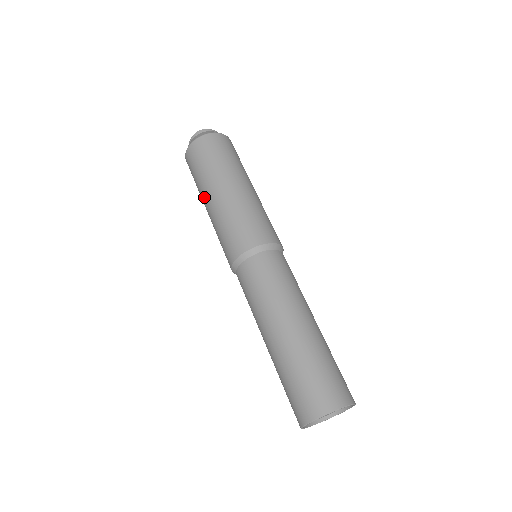
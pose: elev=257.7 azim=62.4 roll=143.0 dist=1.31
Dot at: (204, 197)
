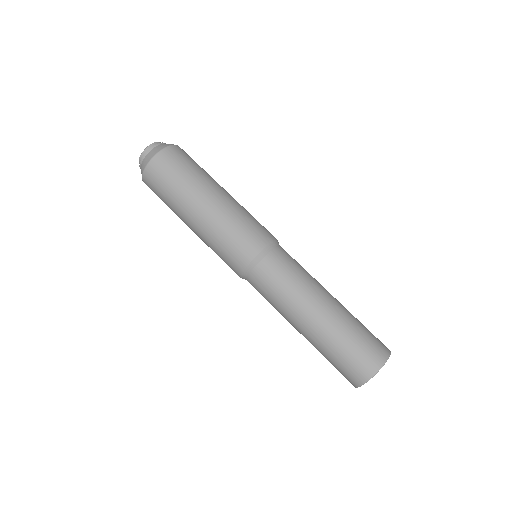
Dot at: occluded
